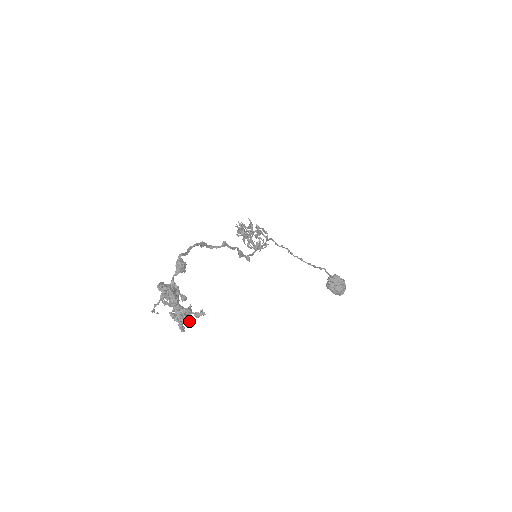
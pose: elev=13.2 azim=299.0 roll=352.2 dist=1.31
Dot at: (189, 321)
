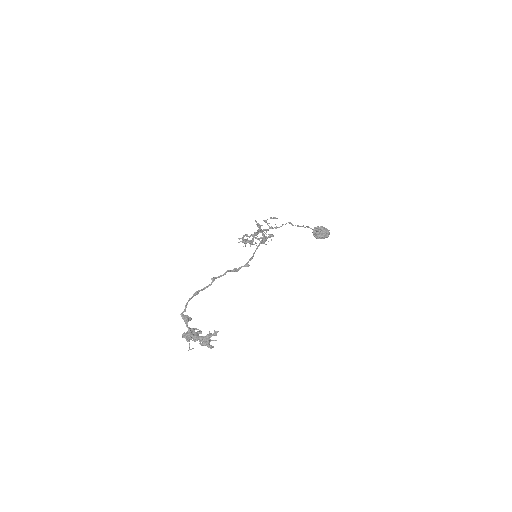
Dot at: (214, 340)
